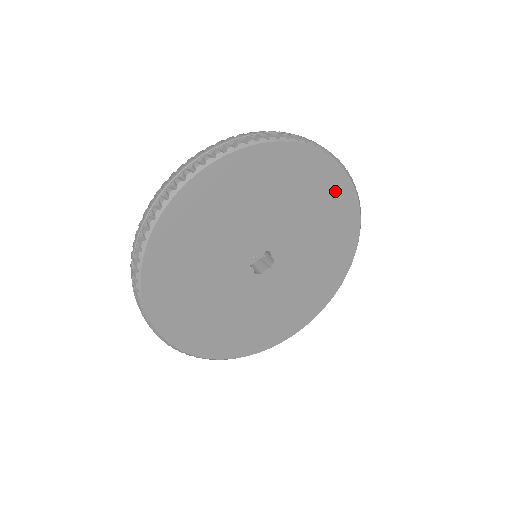
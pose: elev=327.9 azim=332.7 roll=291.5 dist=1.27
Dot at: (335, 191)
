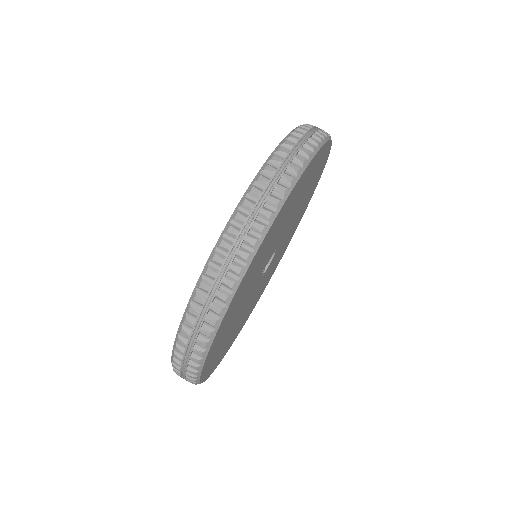
Dot at: (321, 165)
